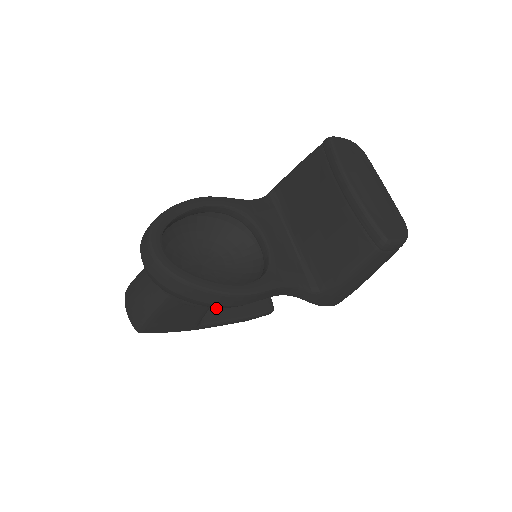
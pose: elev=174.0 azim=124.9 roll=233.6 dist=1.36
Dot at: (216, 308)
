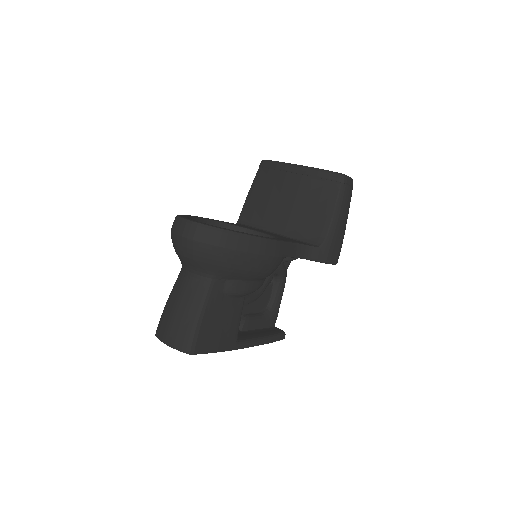
Dot at: (241, 333)
